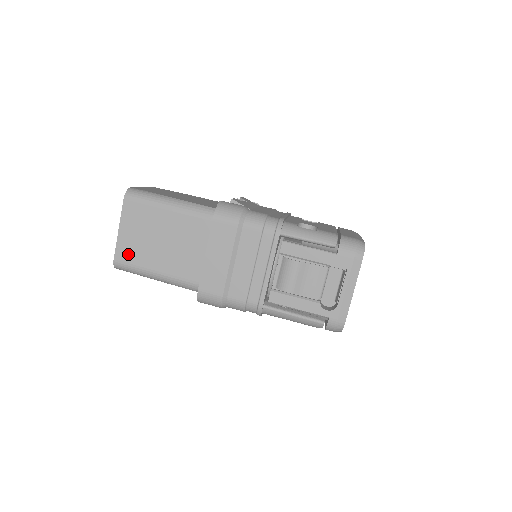
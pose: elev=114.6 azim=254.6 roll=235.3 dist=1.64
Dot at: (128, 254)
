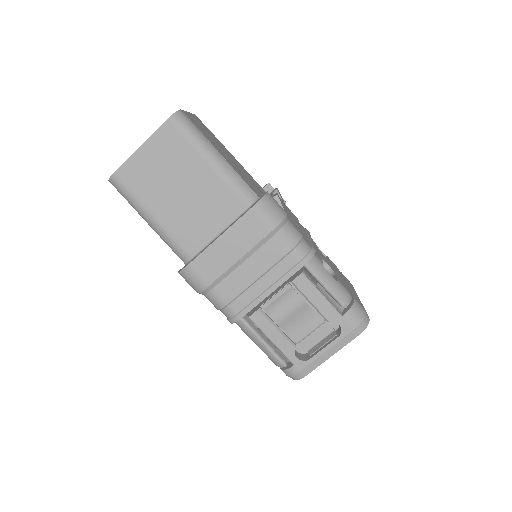
Dot at: (134, 178)
